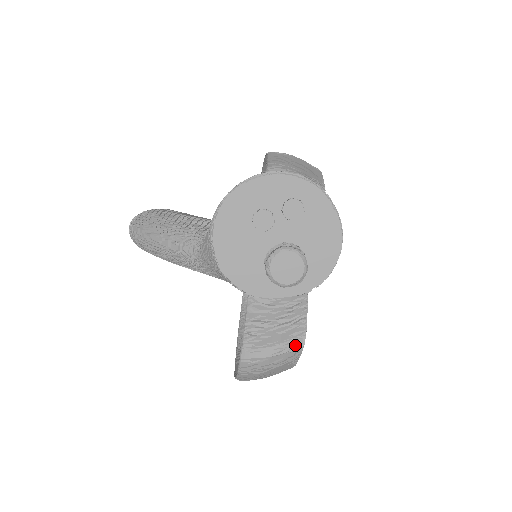
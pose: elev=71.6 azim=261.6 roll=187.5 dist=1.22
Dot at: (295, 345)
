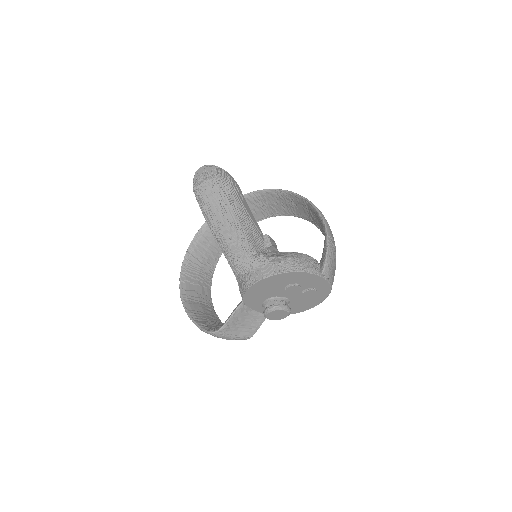
Dot at: (242, 339)
